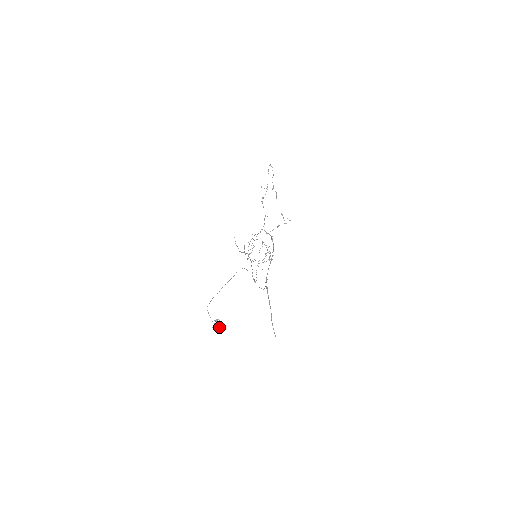
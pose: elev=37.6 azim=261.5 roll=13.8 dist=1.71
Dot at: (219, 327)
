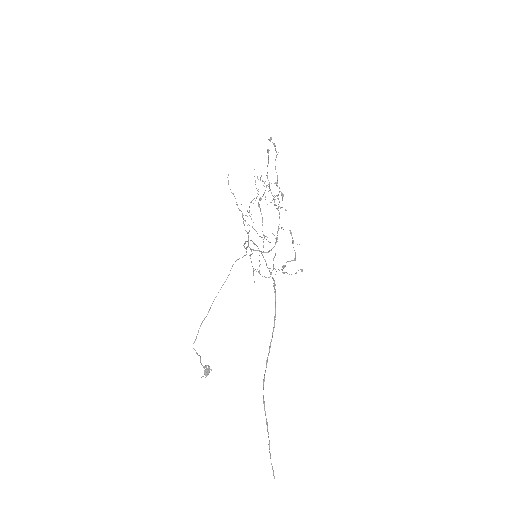
Dot at: (211, 369)
